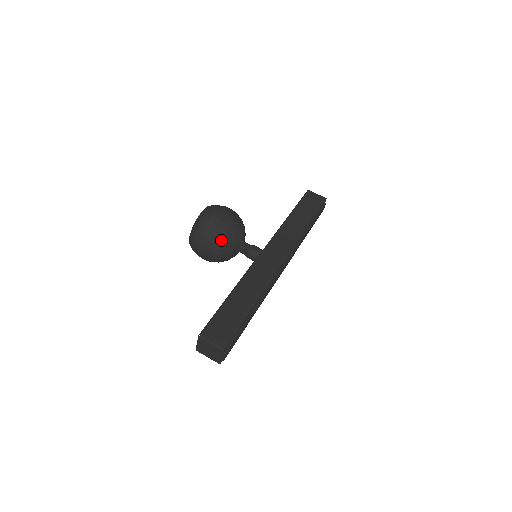
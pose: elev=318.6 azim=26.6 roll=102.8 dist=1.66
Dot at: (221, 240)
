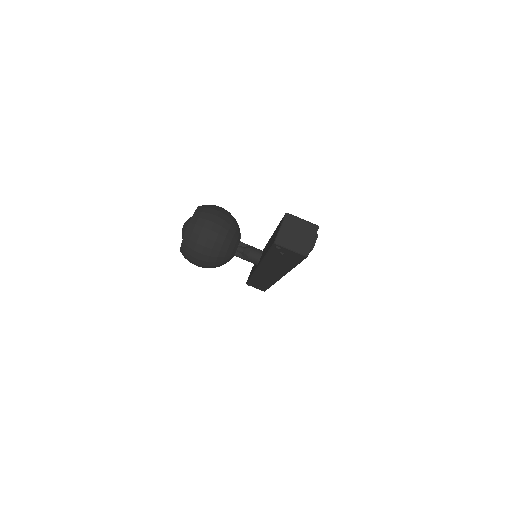
Dot at: (230, 222)
